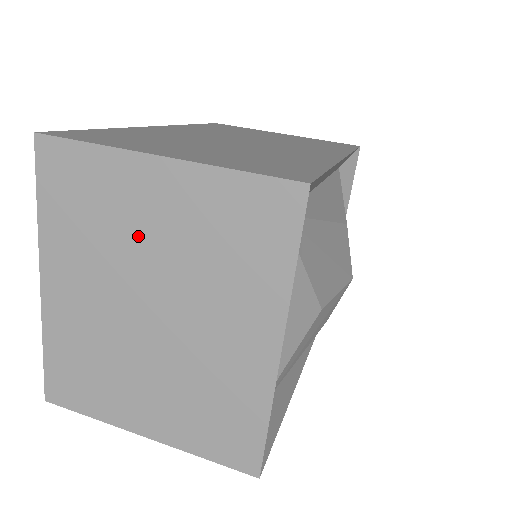
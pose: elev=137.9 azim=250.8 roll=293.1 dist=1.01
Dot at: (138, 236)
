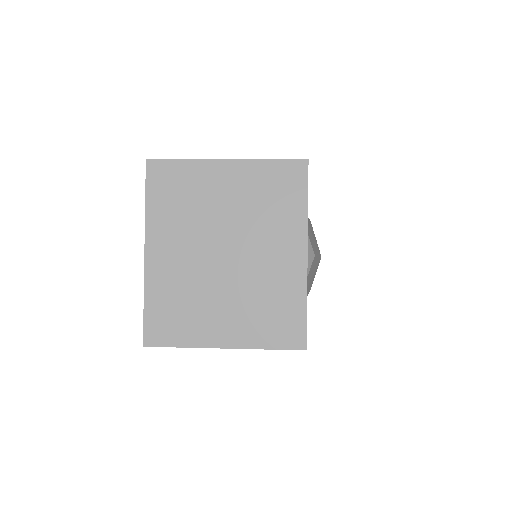
Dot at: (214, 207)
